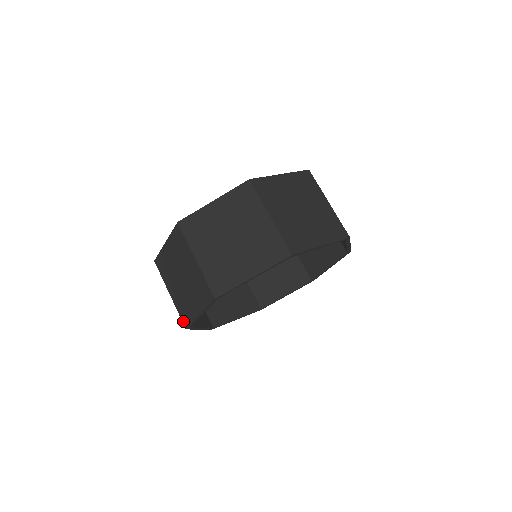
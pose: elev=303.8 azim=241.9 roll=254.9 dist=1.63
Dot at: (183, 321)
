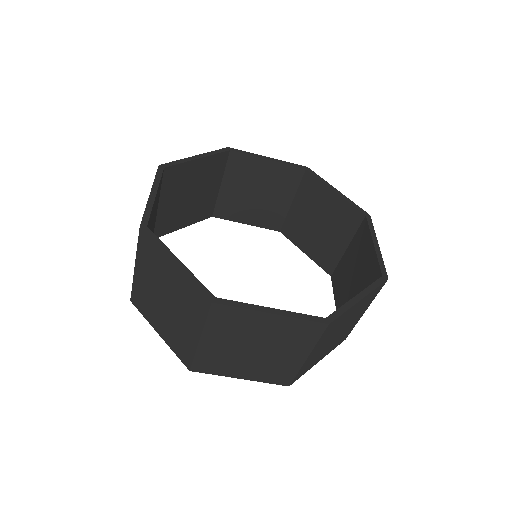
Dot at: occluded
